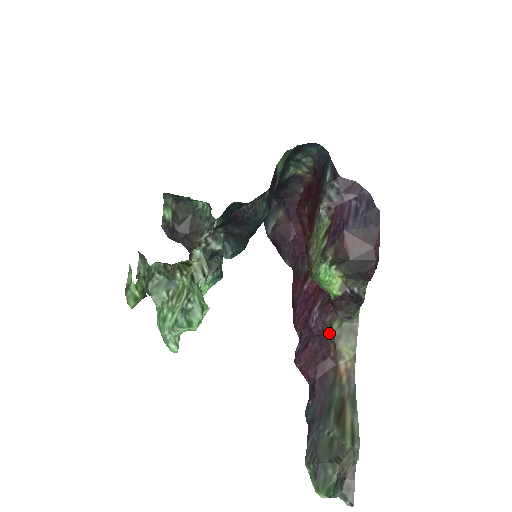
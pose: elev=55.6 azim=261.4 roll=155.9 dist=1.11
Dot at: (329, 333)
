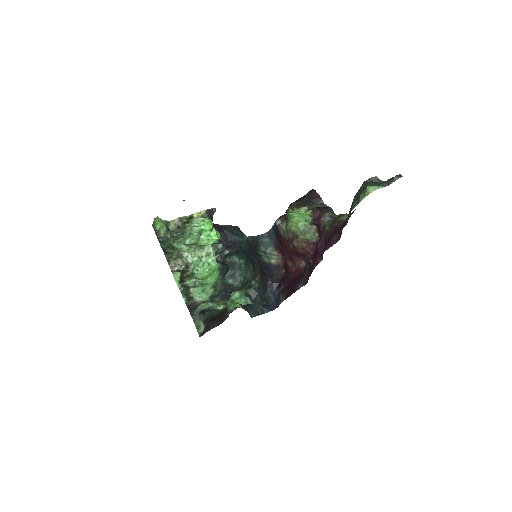
Dot at: (328, 228)
